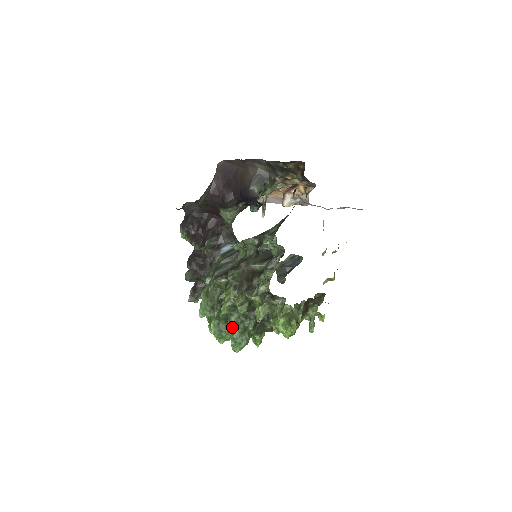
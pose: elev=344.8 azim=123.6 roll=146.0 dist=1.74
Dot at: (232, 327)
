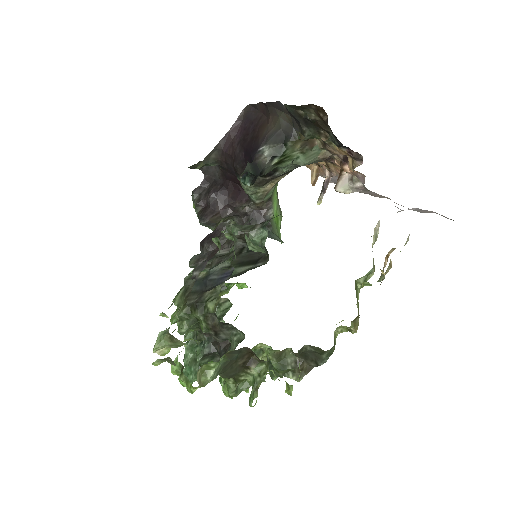
Dot at: (185, 347)
